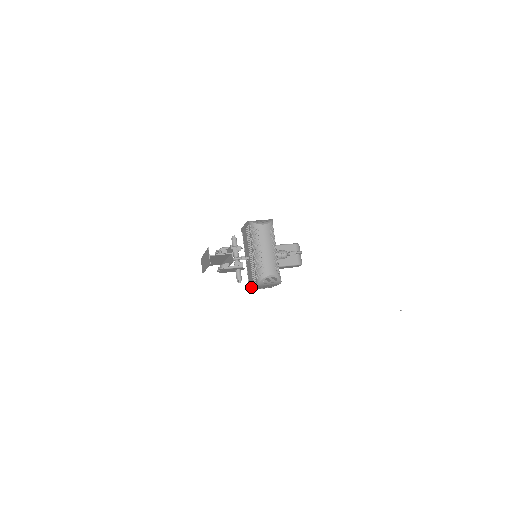
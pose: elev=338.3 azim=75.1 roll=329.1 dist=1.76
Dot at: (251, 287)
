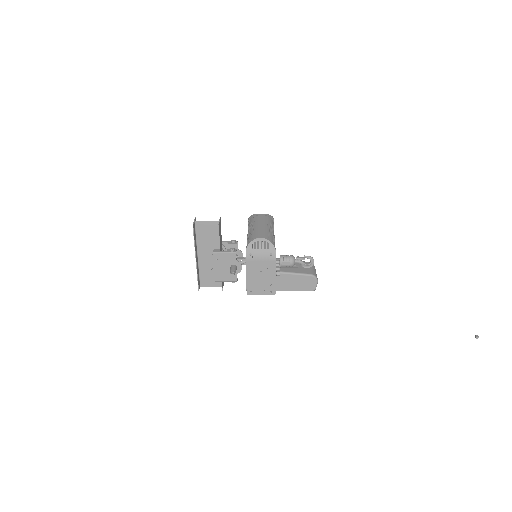
Dot at: (246, 279)
